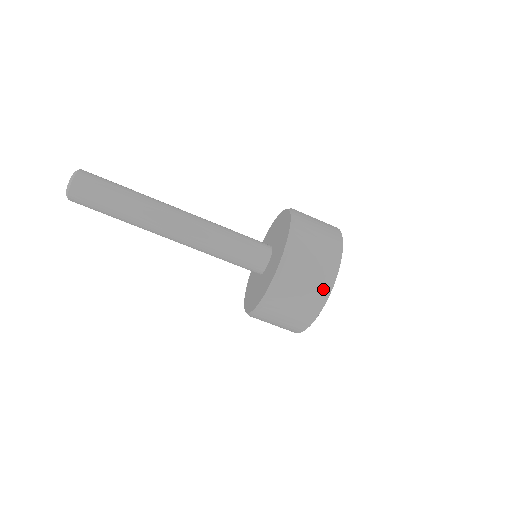
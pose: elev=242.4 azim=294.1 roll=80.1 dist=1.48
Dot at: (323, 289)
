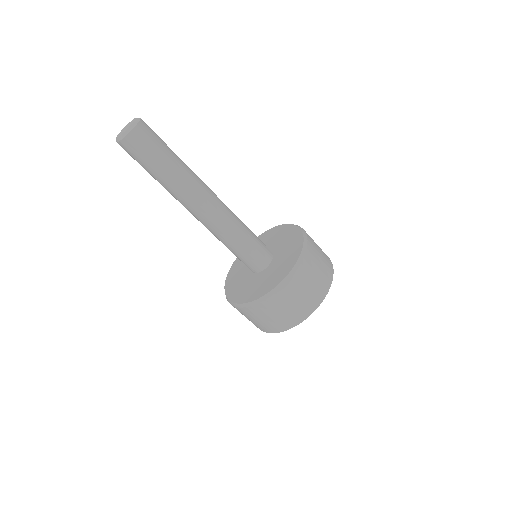
Dot at: (263, 329)
